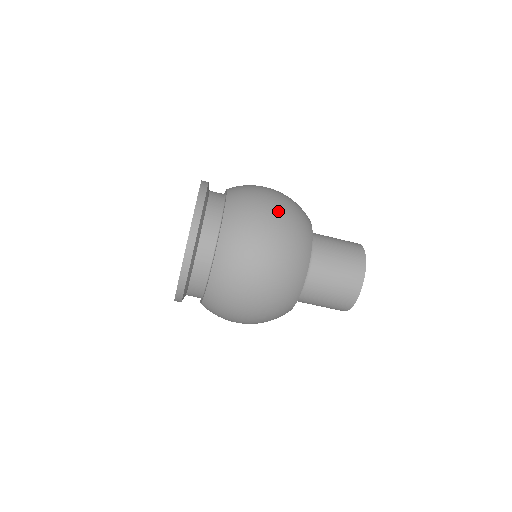
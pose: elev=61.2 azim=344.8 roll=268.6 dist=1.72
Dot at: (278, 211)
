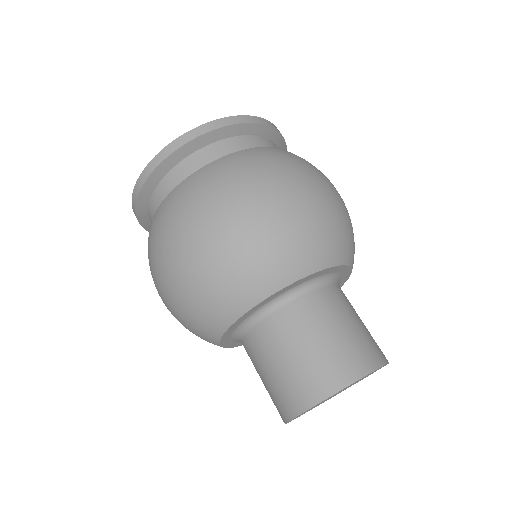
Dot at: (312, 192)
